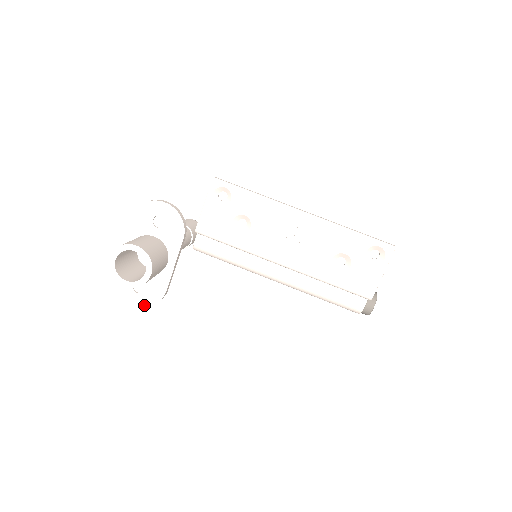
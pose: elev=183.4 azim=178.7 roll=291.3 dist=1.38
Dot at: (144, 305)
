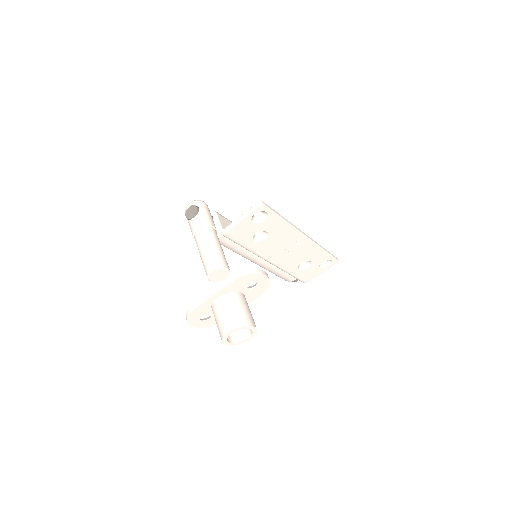
Dot at: (202, 327)
